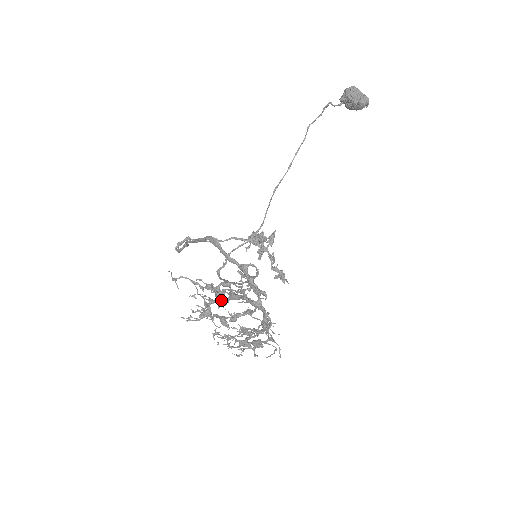
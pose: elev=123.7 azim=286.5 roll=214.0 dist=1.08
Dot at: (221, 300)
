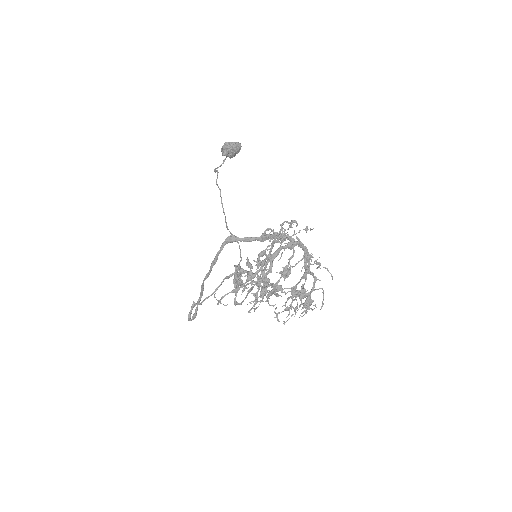
Dot at: (264, 279)
